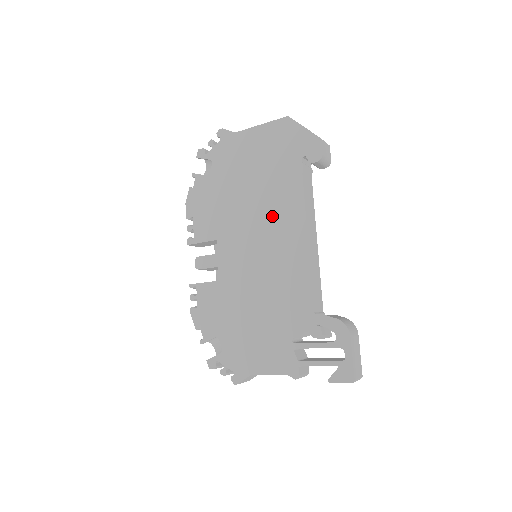
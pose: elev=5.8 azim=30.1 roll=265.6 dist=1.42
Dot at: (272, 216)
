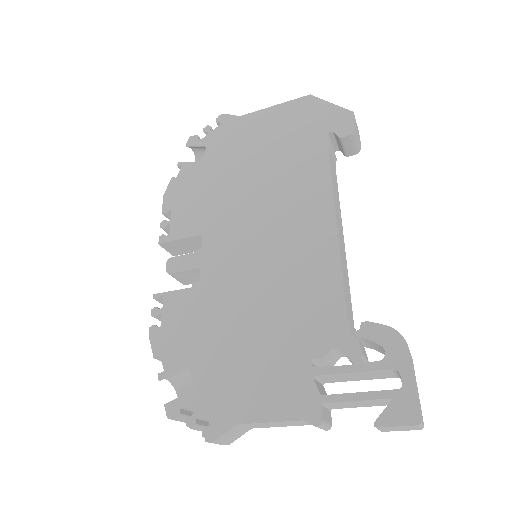
Dot at: (285, 199)
